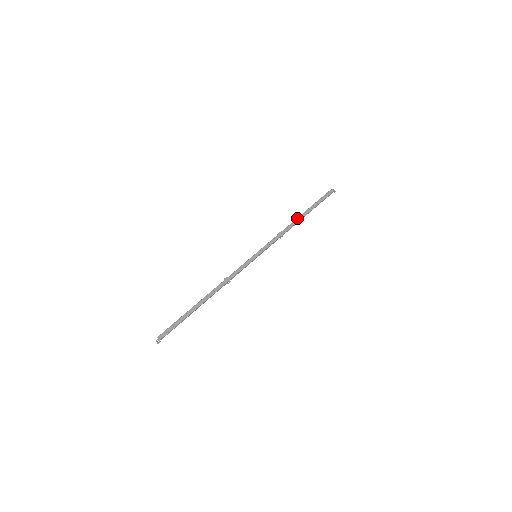
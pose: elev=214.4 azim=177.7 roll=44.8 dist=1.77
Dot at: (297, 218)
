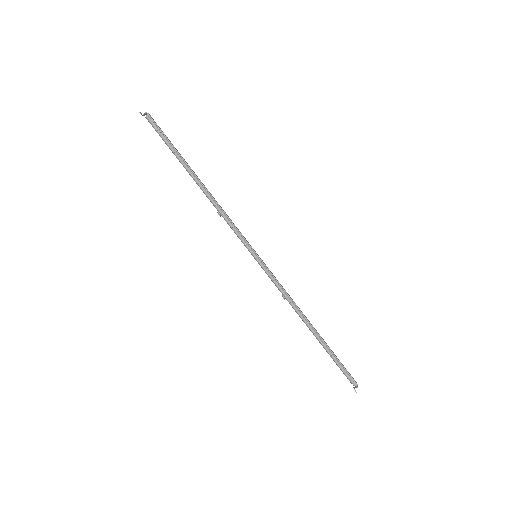
Dot at: occluded
